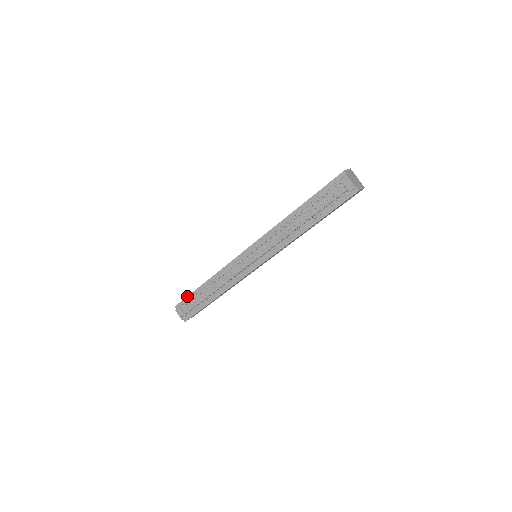
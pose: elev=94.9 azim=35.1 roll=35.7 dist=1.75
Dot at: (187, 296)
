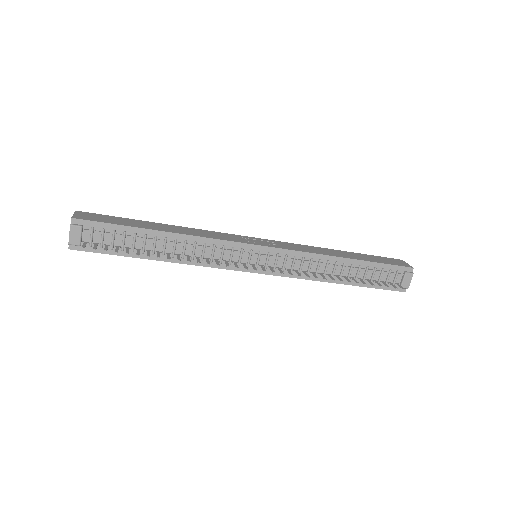
Dot at: (114, 223)
